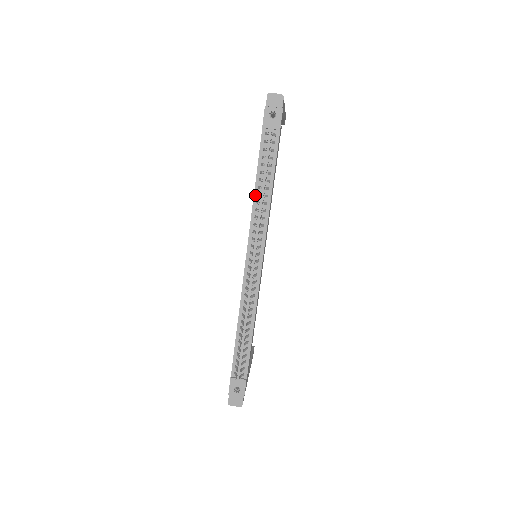
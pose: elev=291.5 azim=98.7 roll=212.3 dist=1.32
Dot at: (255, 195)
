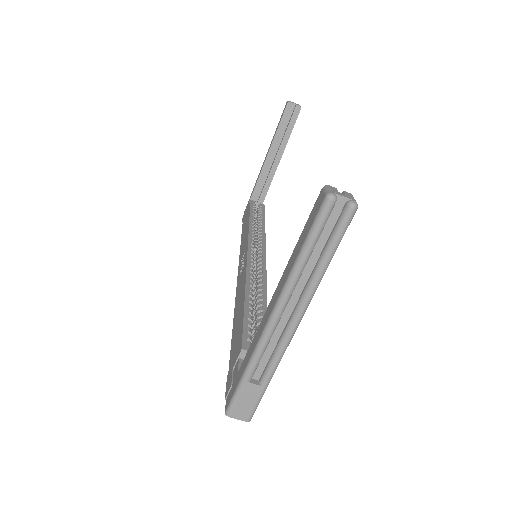
Dot at: occluded
